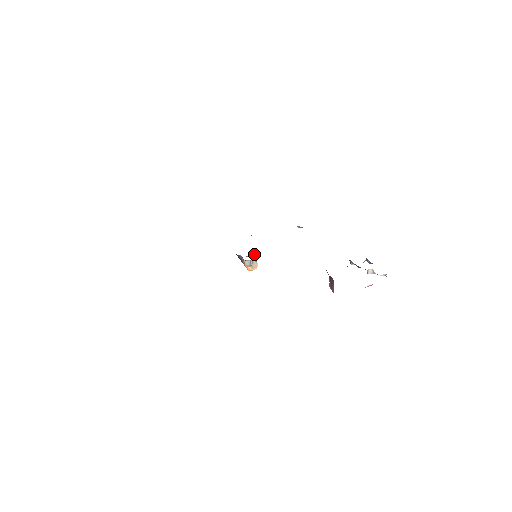
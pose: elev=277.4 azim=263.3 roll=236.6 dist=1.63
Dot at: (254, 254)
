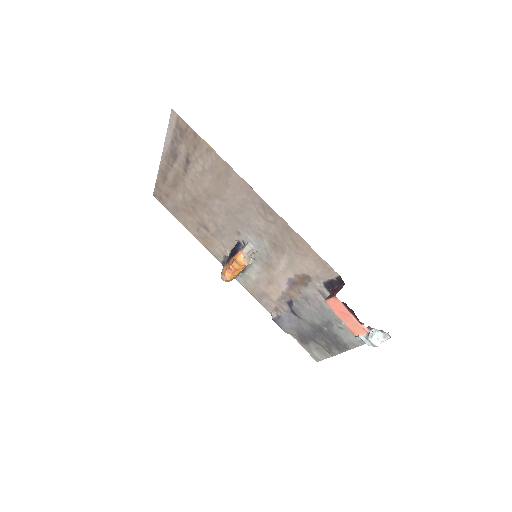
Dot at: occluded
